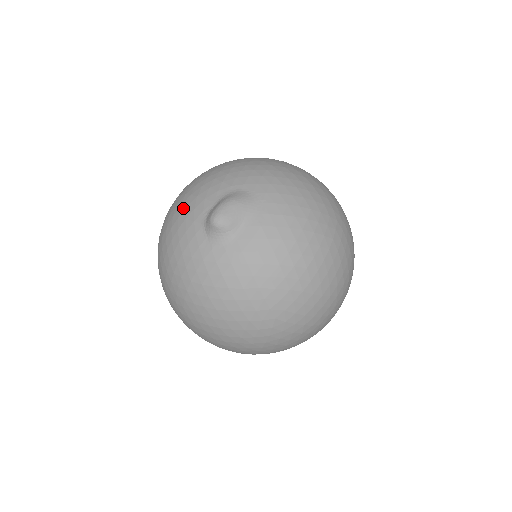
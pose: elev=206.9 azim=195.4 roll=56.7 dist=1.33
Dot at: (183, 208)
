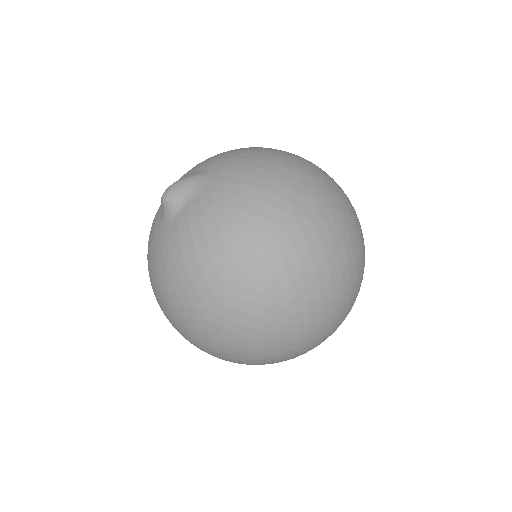
Dot at: occluded
